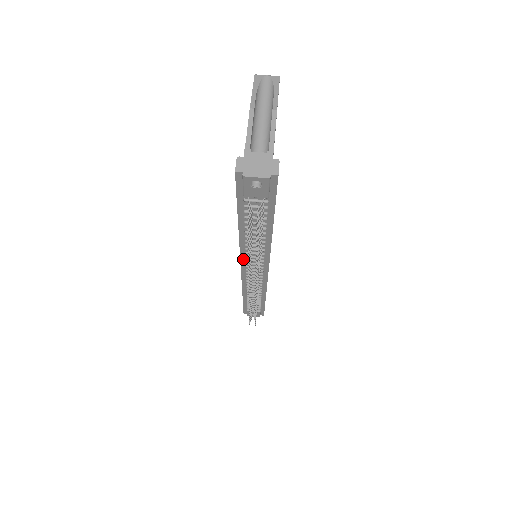
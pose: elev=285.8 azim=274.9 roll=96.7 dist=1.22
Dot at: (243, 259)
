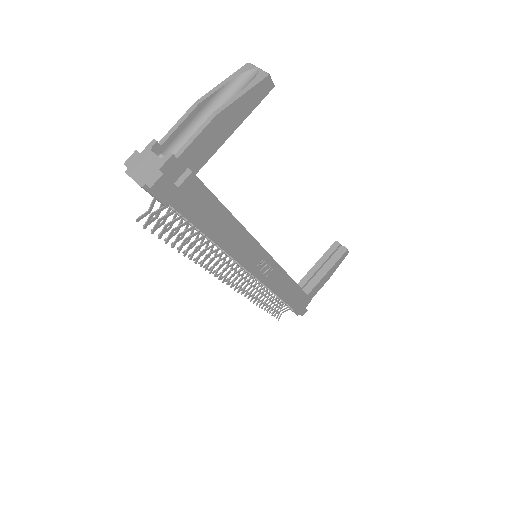
Dot at: occluded
